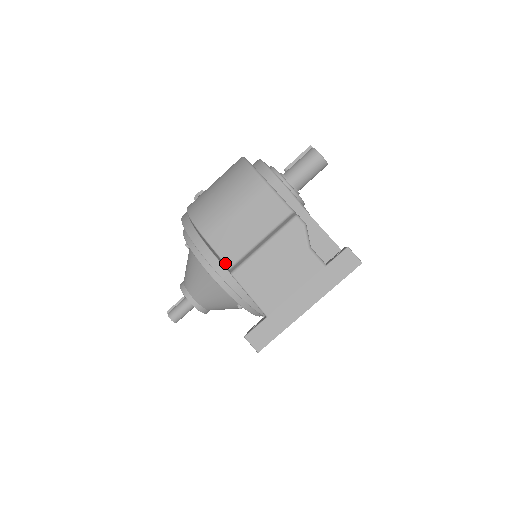
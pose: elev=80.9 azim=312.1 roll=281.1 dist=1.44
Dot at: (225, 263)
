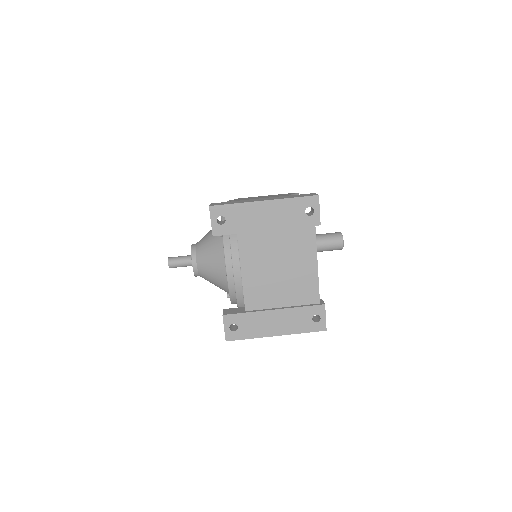
Dot at: occluded
